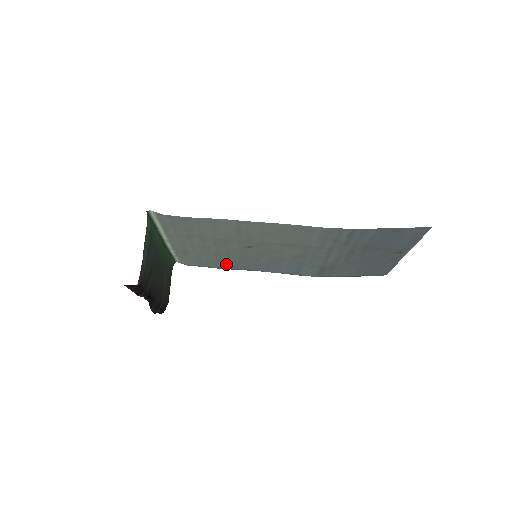
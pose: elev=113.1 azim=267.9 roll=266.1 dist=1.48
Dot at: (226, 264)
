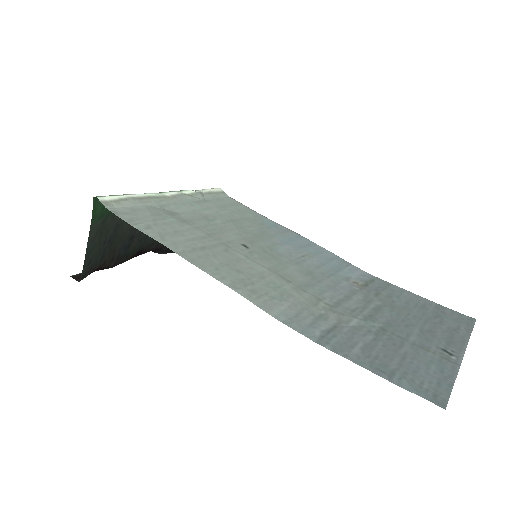
Dot at: (258, 221)
